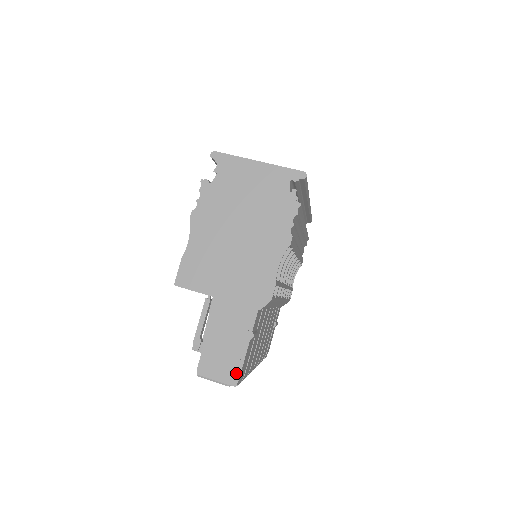
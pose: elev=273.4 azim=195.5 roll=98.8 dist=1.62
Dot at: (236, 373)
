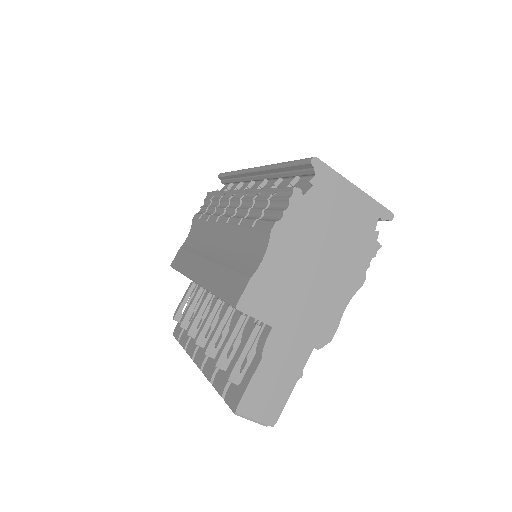
Dot at: (277, 413)
